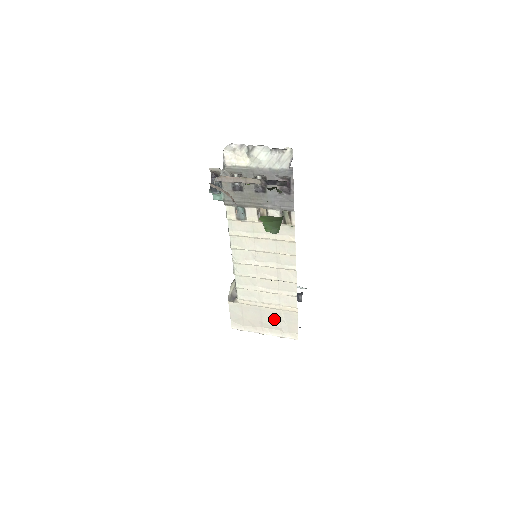
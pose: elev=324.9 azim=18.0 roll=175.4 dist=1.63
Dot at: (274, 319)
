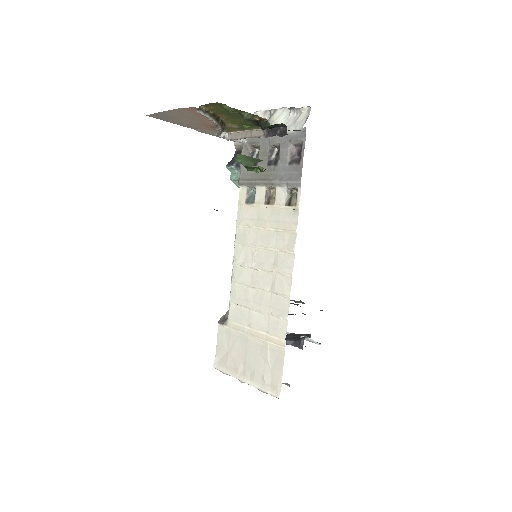
Dot at: (258, 358)
